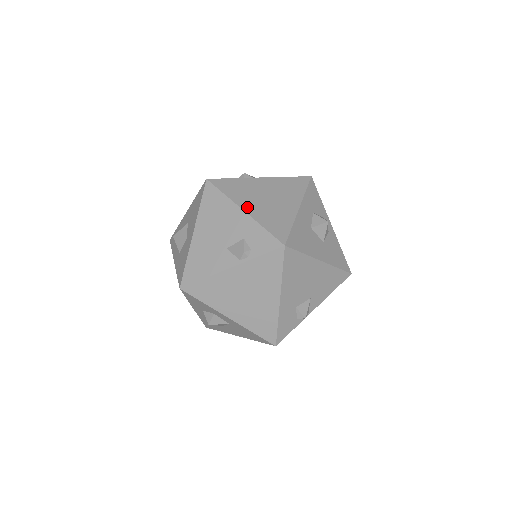
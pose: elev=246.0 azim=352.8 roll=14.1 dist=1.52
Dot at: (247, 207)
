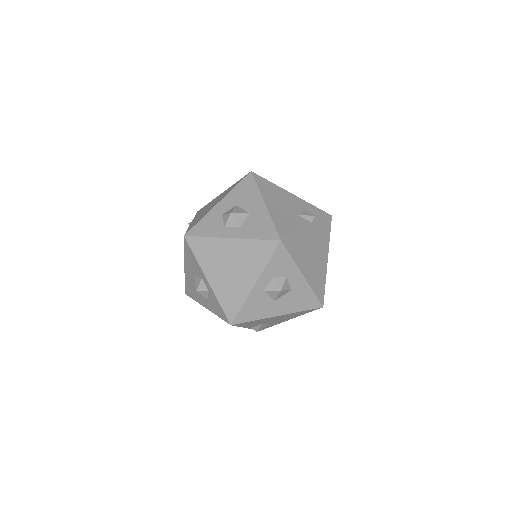
Dot at: occluded
